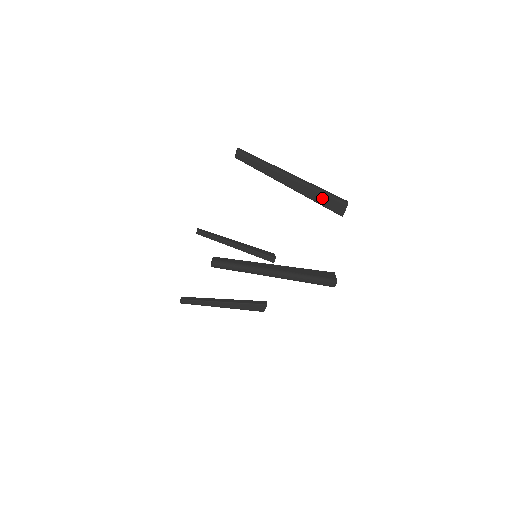
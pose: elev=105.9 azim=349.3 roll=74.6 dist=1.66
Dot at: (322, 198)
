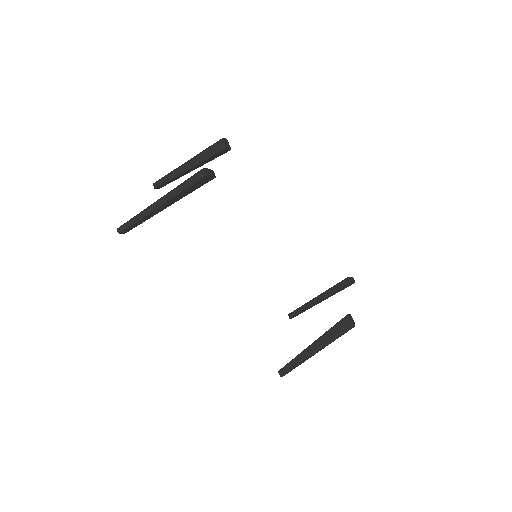
Dot at: (206, 153)
